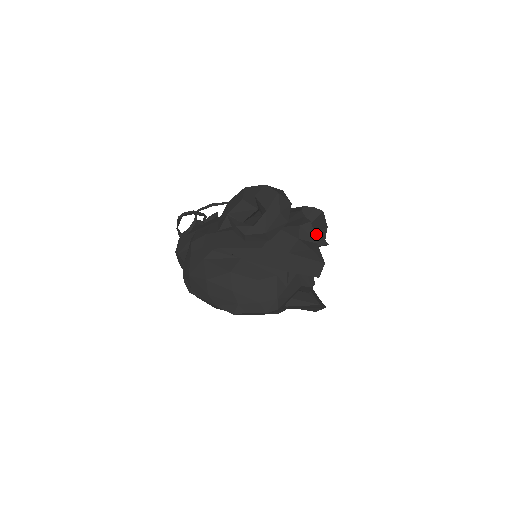
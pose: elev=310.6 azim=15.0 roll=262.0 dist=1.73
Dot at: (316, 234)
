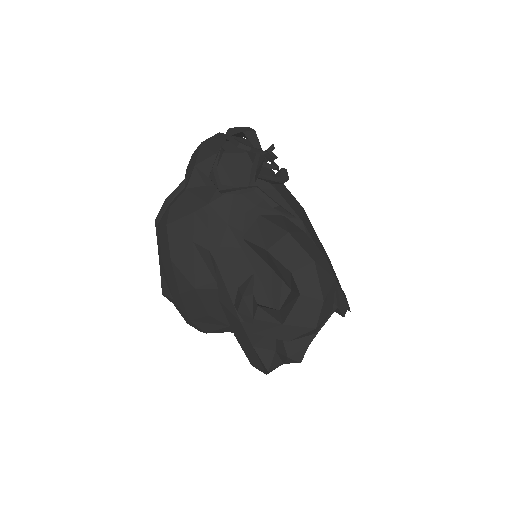
Dot at: occluded
